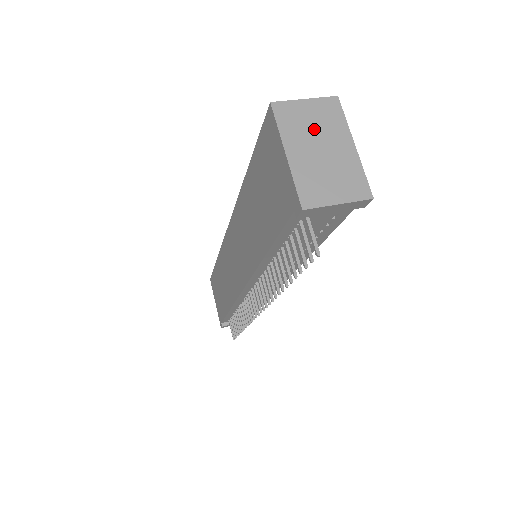
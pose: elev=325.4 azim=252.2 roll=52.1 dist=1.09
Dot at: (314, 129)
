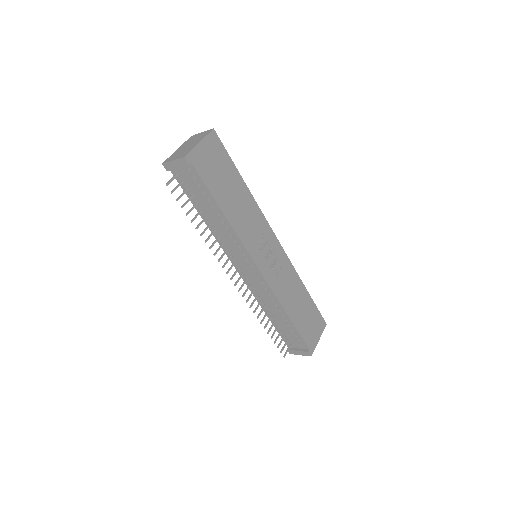
Dot at: (194, 140)
